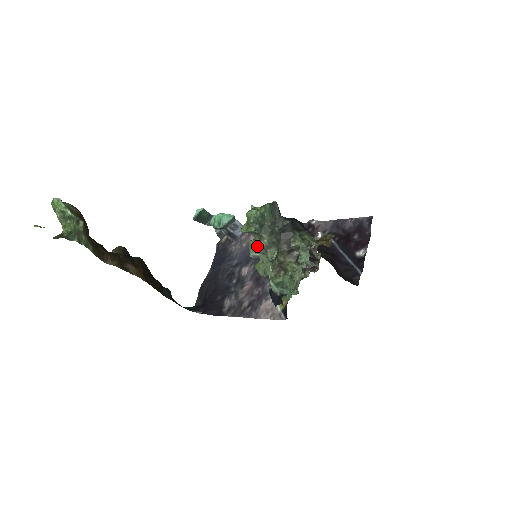
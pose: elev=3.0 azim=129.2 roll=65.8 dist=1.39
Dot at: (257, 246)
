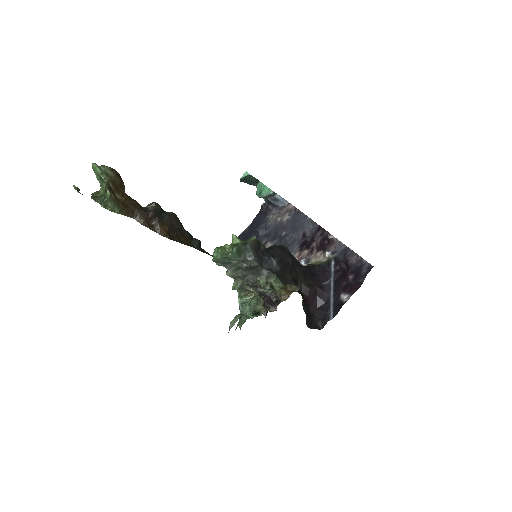
Dot at: occluded
